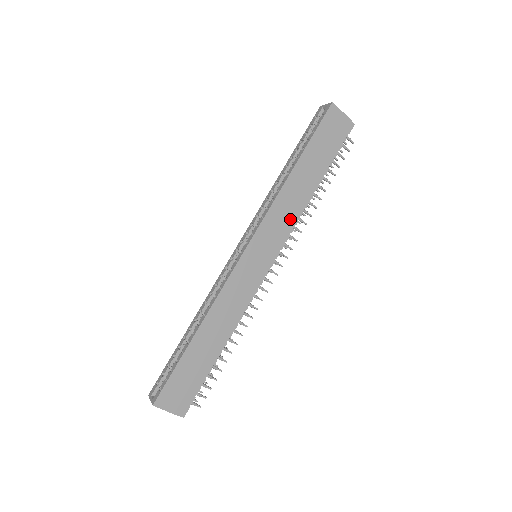
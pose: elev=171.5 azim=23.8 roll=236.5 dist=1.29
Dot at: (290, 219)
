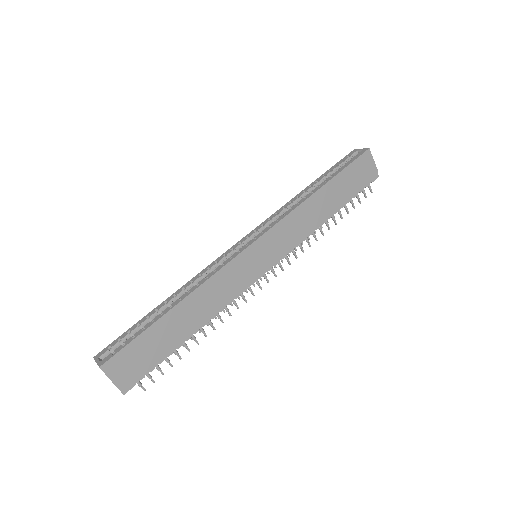
Dot at: (300, 234)
